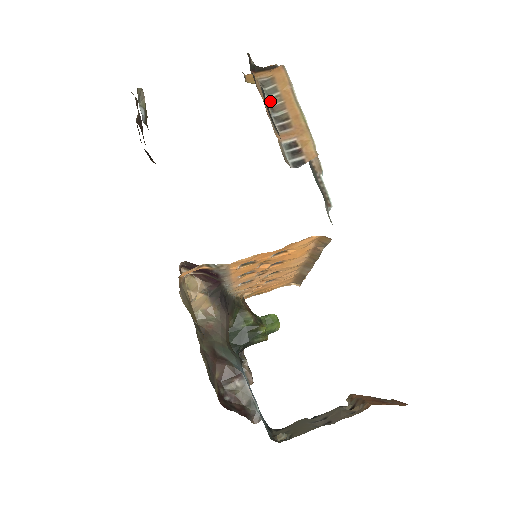
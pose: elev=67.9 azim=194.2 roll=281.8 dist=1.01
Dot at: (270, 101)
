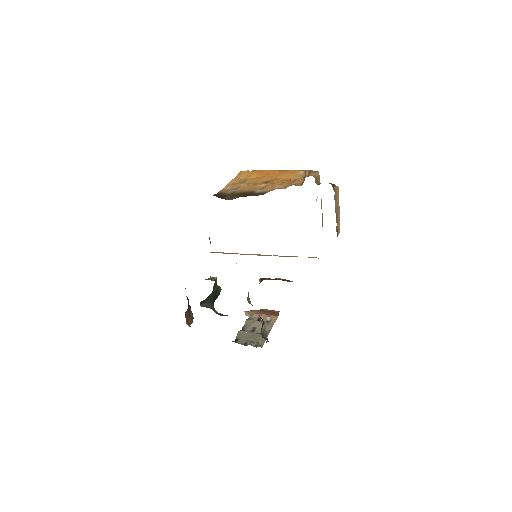
Dot at: (335, 206)
